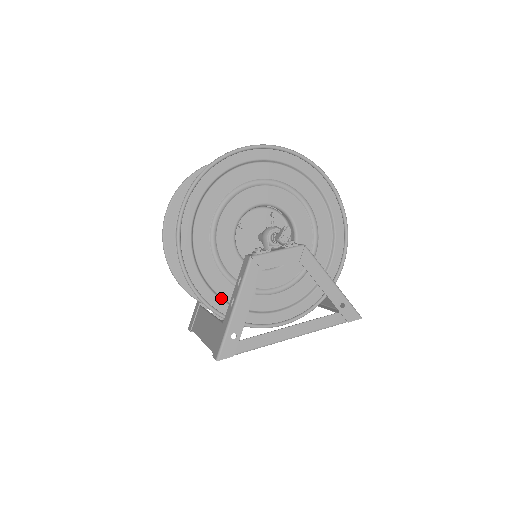
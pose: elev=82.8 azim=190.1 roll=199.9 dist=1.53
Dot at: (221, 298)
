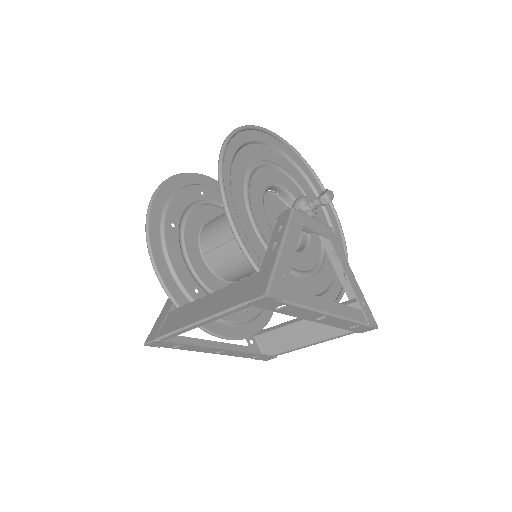
Dot at: (252, 249)
